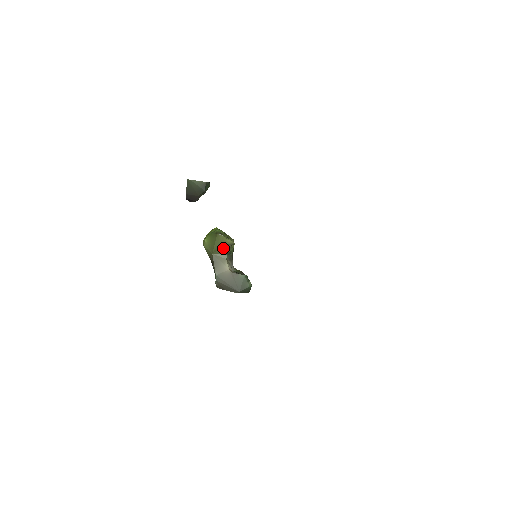
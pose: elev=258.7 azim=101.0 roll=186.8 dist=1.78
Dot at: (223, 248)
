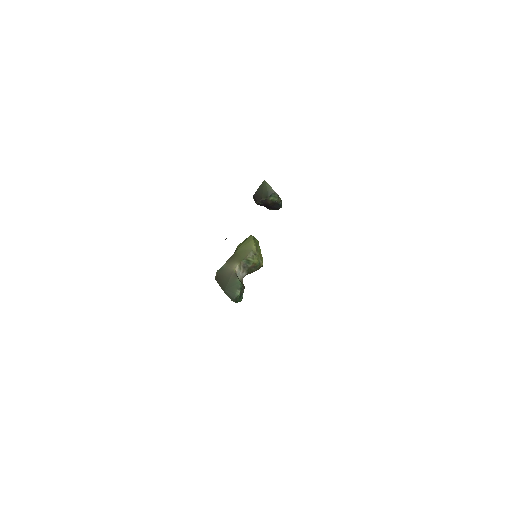
Dot at: (246, 251)
